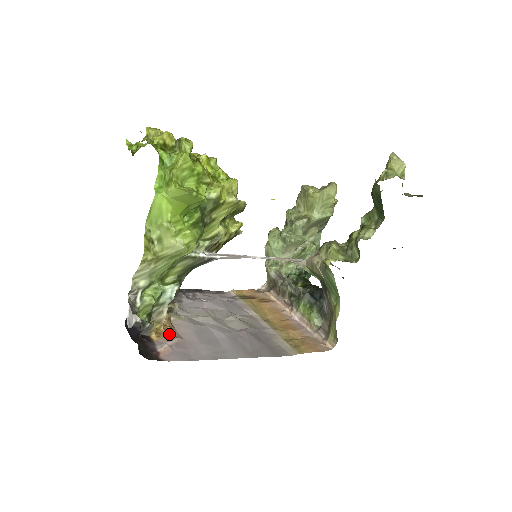
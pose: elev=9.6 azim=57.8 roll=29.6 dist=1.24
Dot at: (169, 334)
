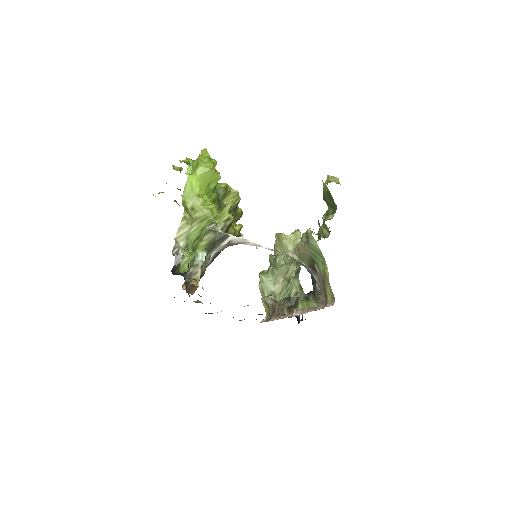
Dot at: occluded
